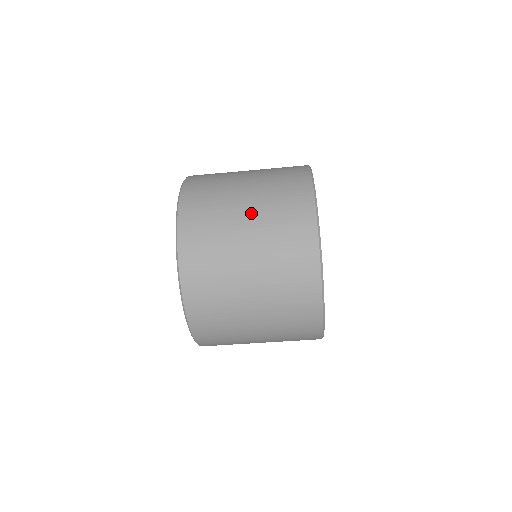
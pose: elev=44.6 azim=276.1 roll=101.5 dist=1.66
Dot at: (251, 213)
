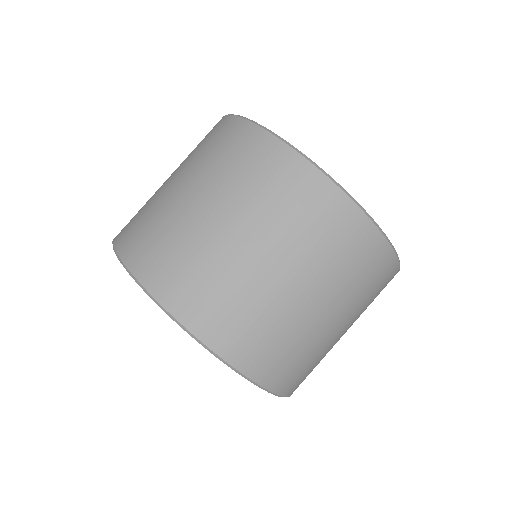
Dot at: (186, 181)
